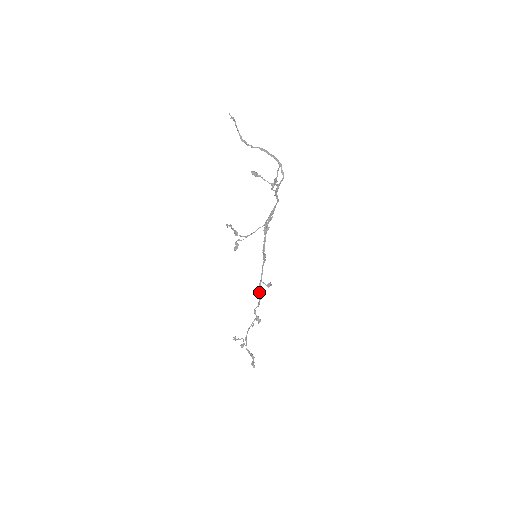
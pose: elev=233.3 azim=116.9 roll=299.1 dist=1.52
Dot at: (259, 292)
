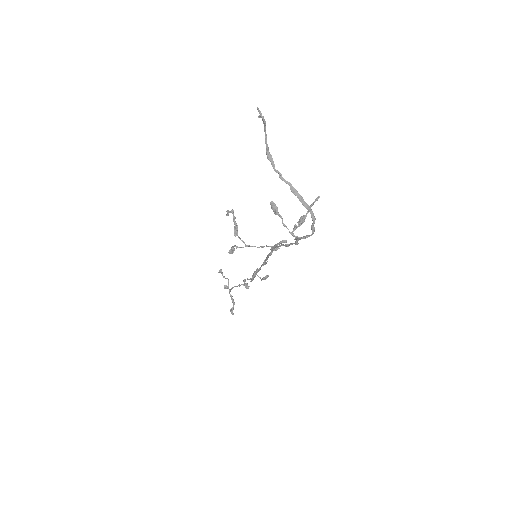
Dot at: occluded
